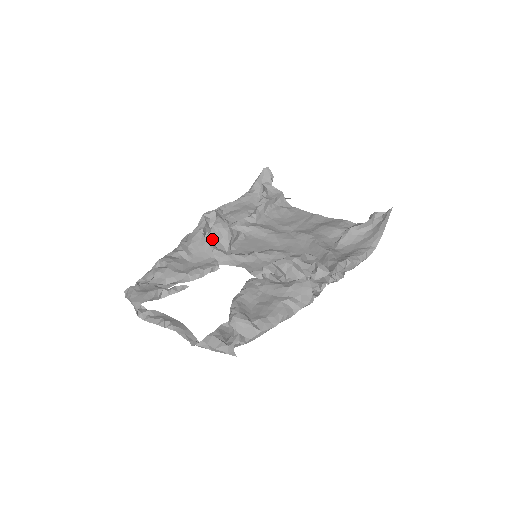
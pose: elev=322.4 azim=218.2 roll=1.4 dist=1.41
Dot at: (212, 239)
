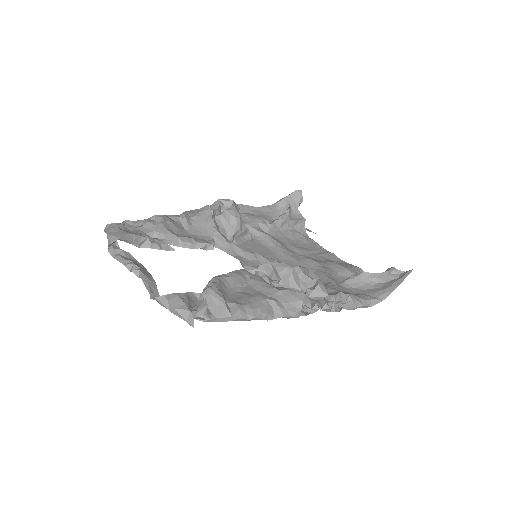
Dot at: (219, 222)
